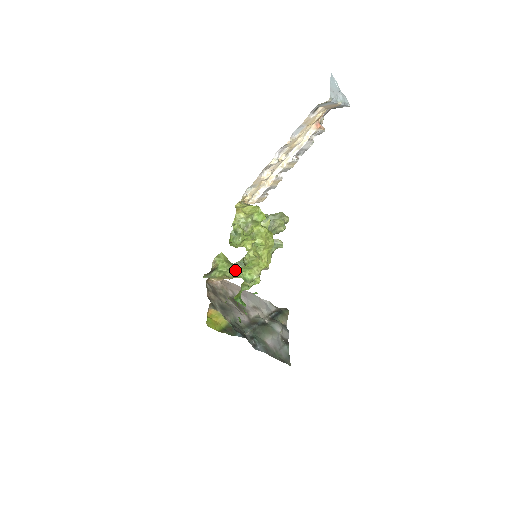
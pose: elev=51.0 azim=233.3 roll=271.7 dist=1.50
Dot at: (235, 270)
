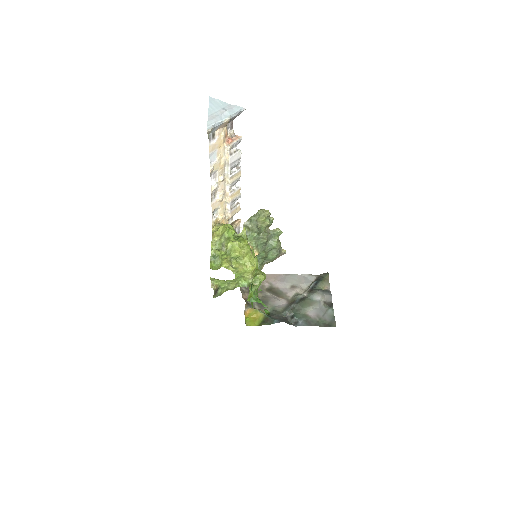
Dot at: (233, 282)
